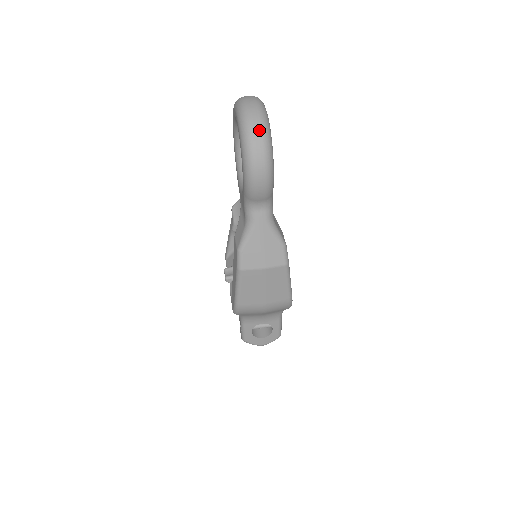
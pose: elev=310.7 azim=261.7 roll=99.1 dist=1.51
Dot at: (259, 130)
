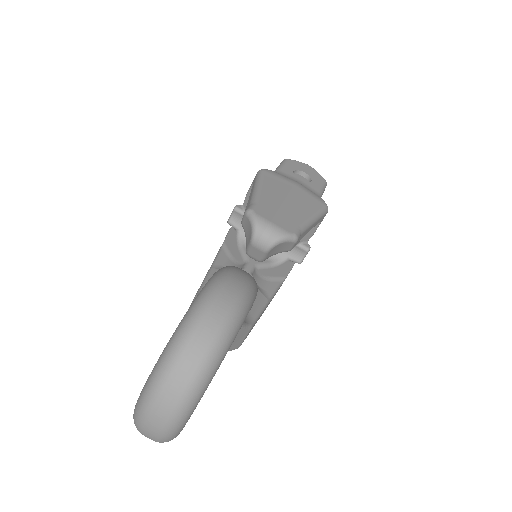
Dot at: occluded
